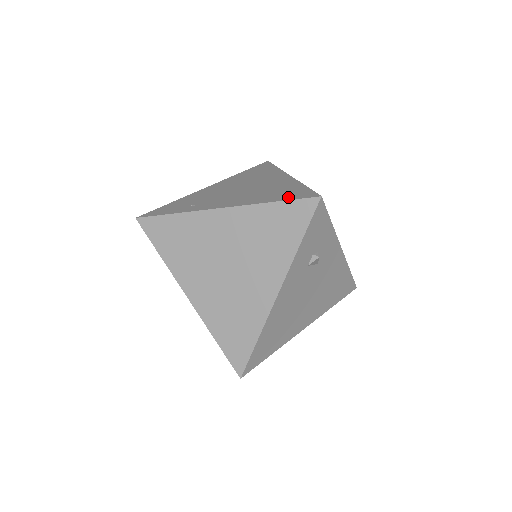
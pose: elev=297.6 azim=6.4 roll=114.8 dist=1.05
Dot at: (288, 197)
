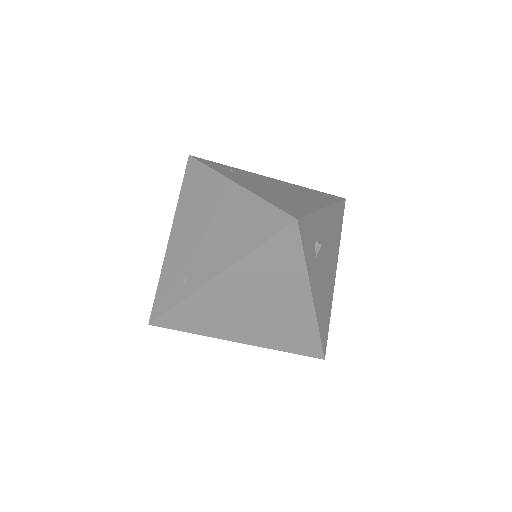
Dot at: (265, 233)
